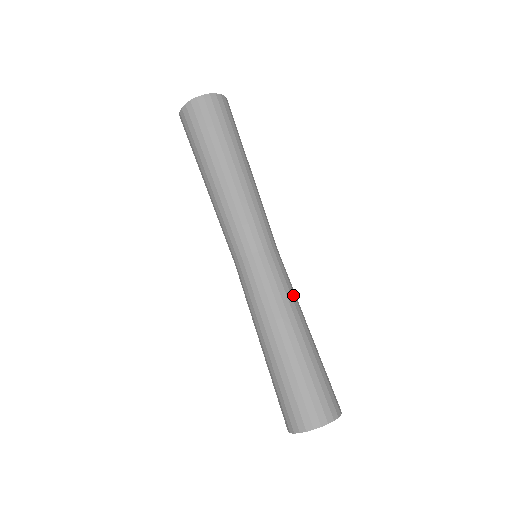
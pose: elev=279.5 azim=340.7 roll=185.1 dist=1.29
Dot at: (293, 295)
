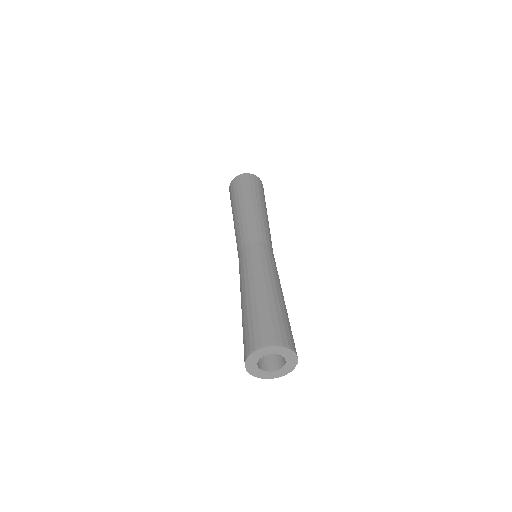
Dot at: (275, 272)
